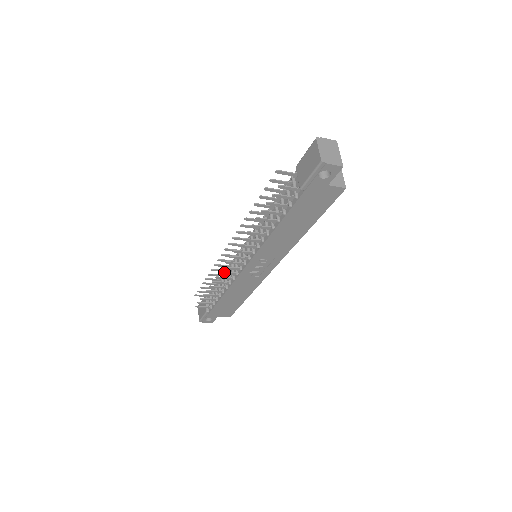
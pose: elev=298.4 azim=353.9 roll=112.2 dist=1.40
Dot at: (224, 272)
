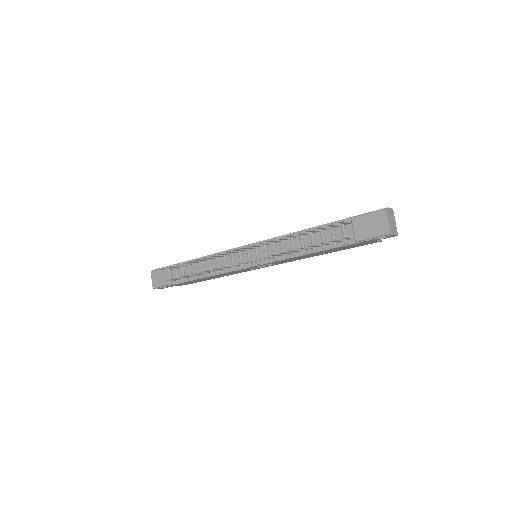
Dot at: (224, 267)
